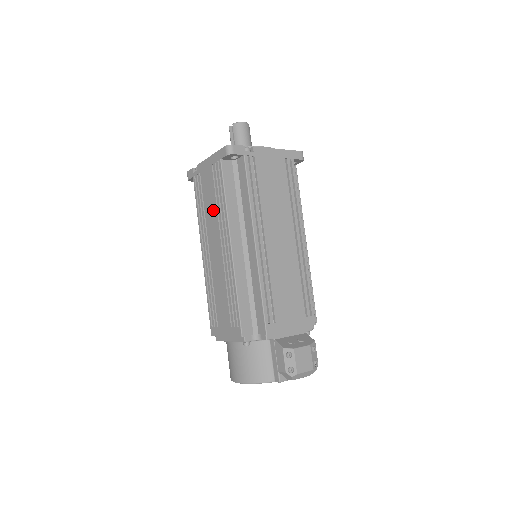
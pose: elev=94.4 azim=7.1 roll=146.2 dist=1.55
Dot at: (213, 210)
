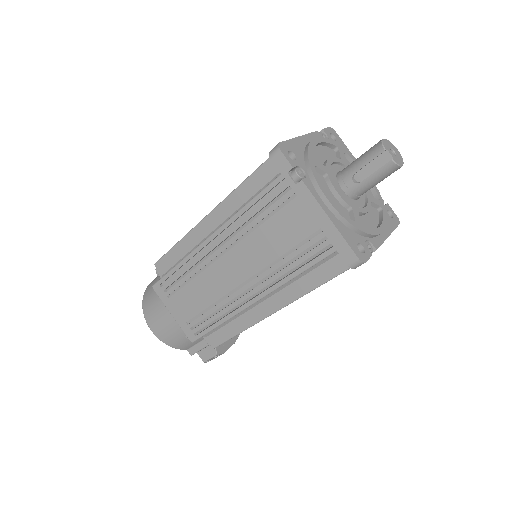
Dot at: (269, 252)
